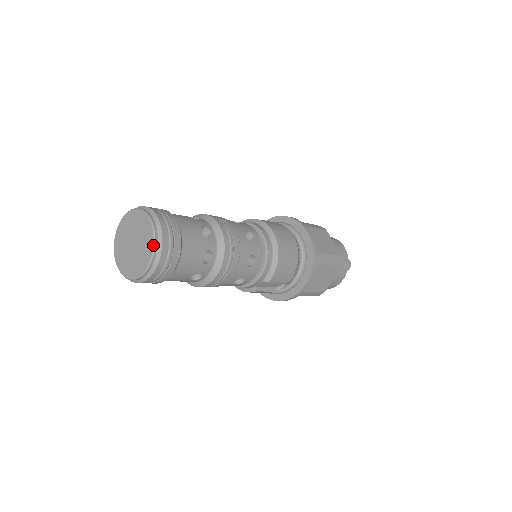
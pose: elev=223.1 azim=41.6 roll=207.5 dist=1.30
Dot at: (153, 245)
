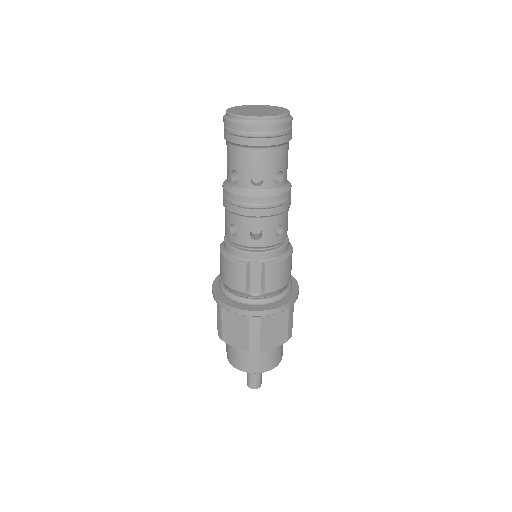
Dot at: (285, 114)
